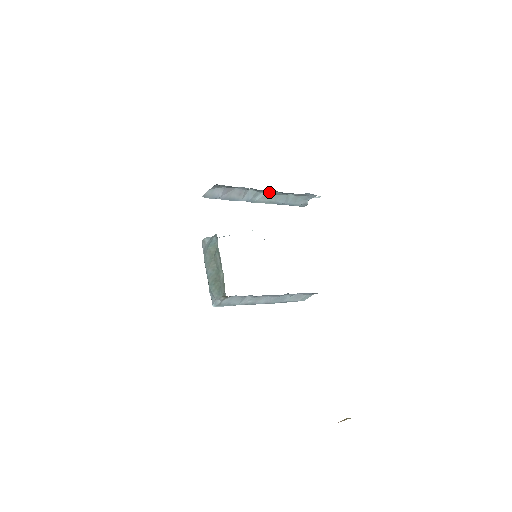
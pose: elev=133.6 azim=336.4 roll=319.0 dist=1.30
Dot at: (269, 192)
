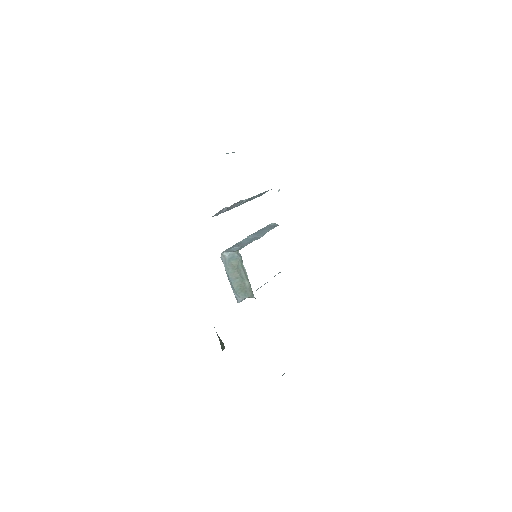
Dot at: occluded
